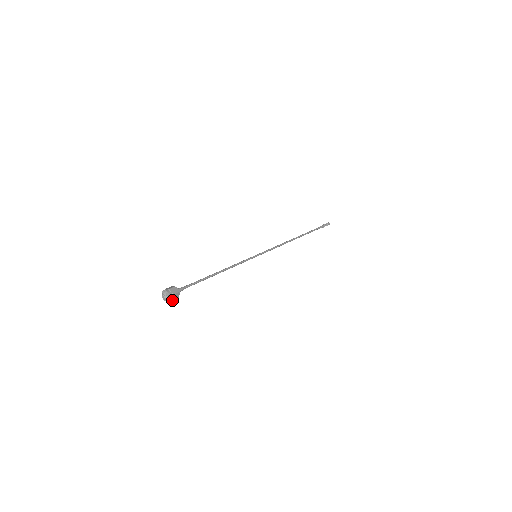
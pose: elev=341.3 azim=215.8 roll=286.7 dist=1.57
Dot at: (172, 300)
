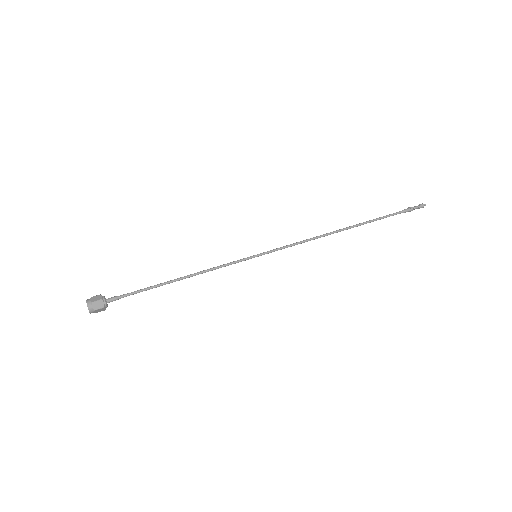
Dot at: (94, 310)
